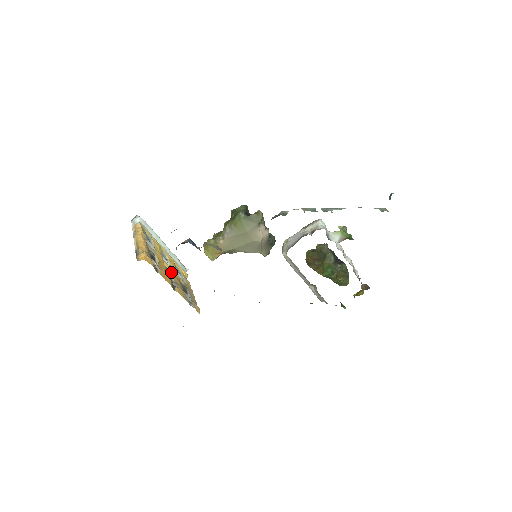
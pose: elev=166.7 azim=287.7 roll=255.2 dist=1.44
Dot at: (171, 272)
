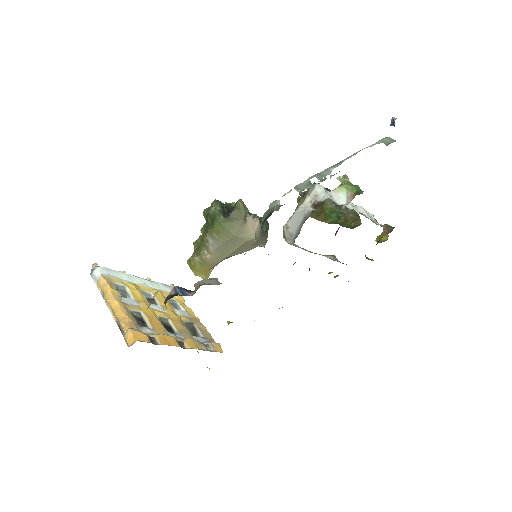
Dot at: (167, 318)
